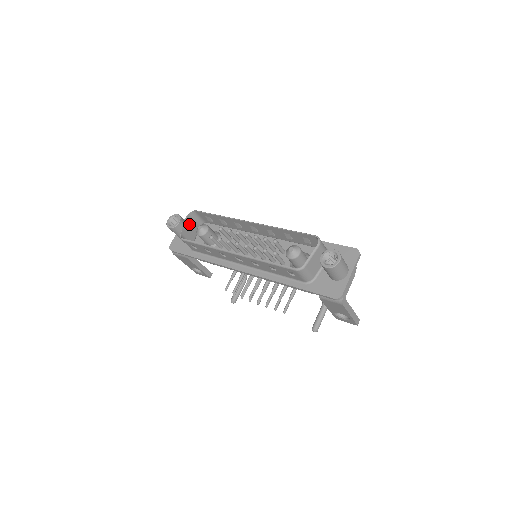
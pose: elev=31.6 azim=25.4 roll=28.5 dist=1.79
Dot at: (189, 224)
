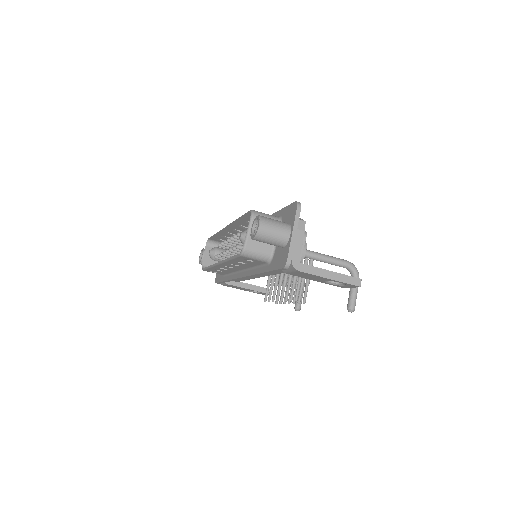
Dot at: occluded
